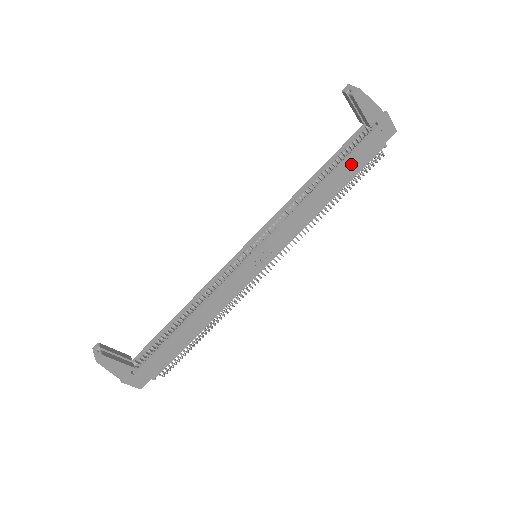
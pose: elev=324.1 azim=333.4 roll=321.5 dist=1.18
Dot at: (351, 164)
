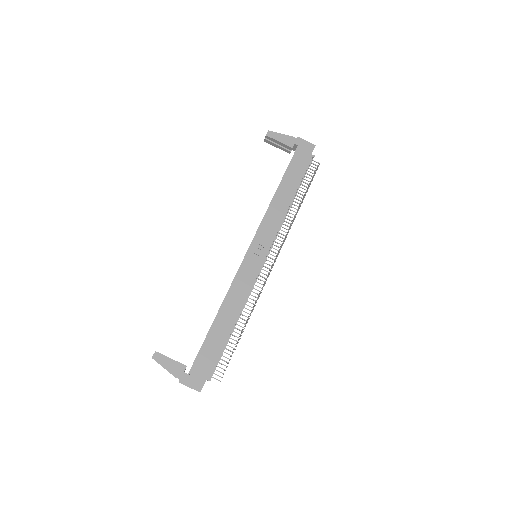
Dot at: (293, 173)
